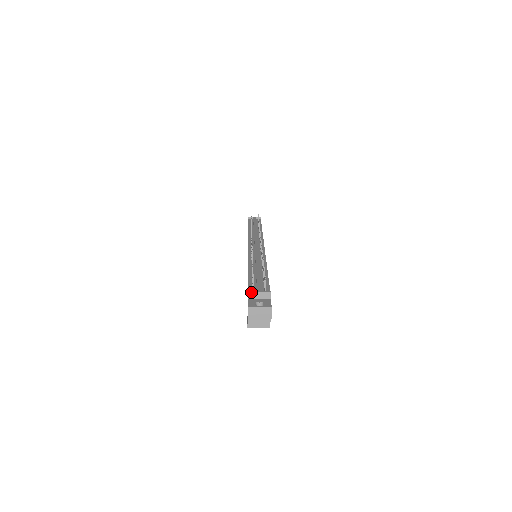
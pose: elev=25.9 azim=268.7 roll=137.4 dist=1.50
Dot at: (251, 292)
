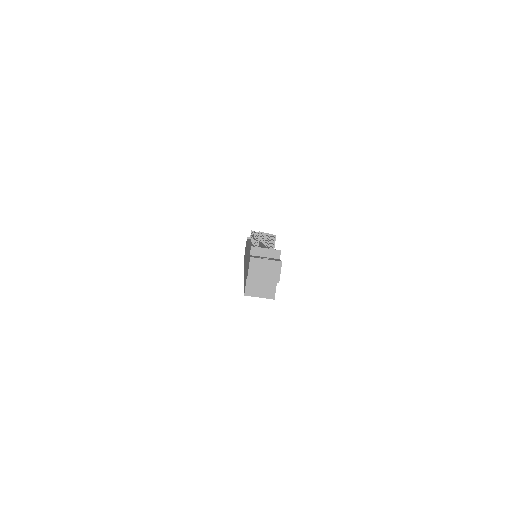
Dot at: occluded
